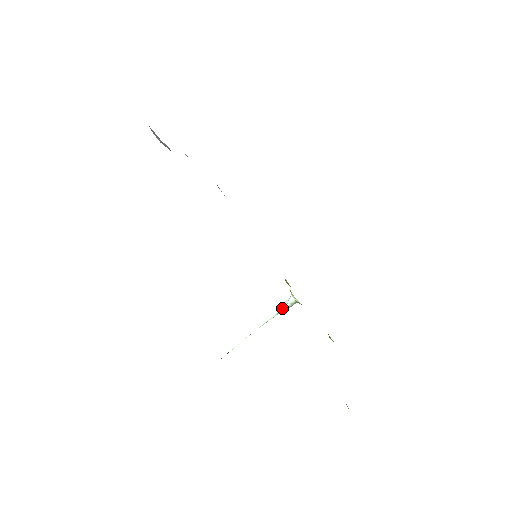
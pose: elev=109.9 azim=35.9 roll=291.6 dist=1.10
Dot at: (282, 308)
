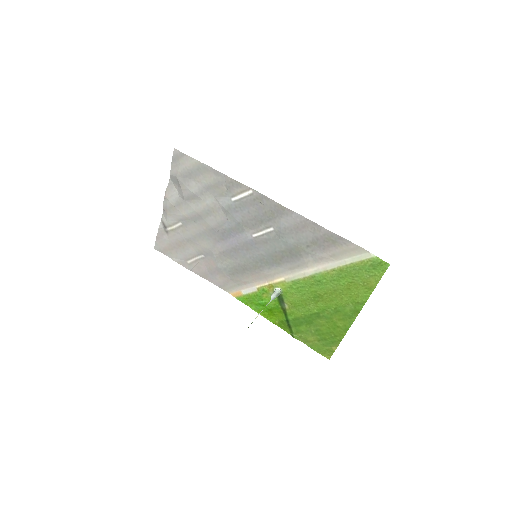
Dot at: (274, 295)
